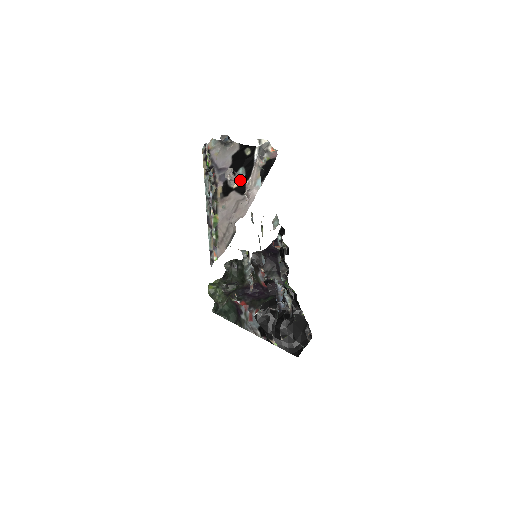
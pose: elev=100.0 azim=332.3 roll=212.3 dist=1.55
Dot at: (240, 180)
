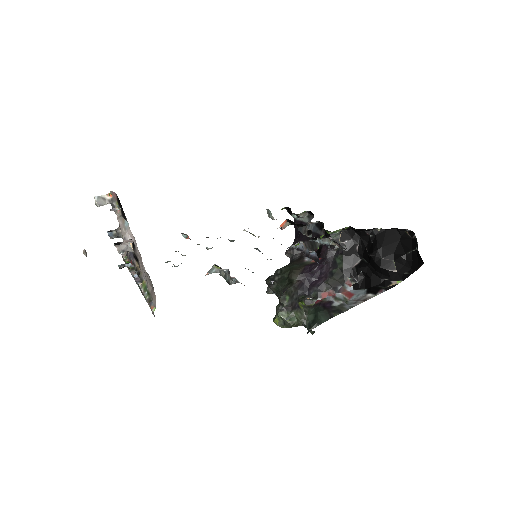
Dot at: occluded
